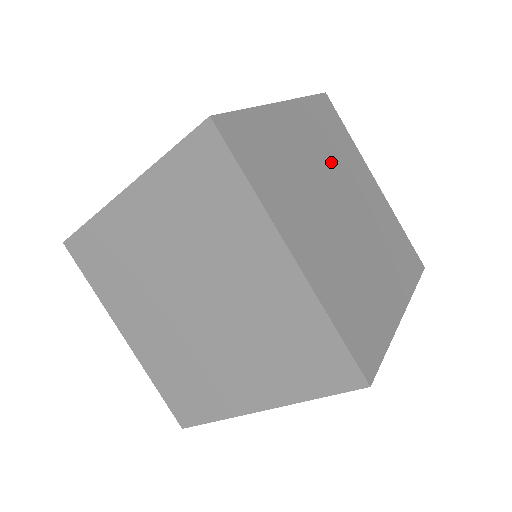
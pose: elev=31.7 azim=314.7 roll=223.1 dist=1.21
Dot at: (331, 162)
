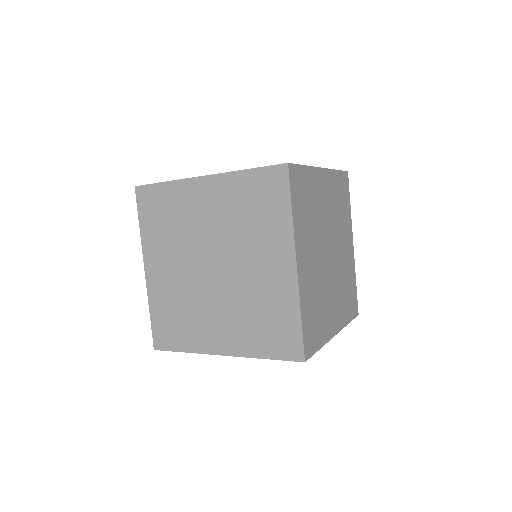
Dot at: (316, 233)
